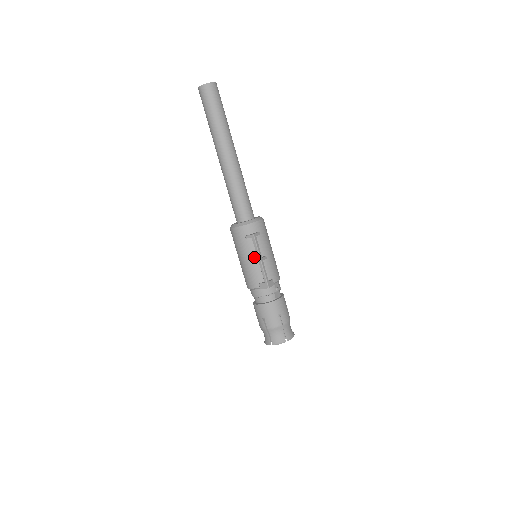
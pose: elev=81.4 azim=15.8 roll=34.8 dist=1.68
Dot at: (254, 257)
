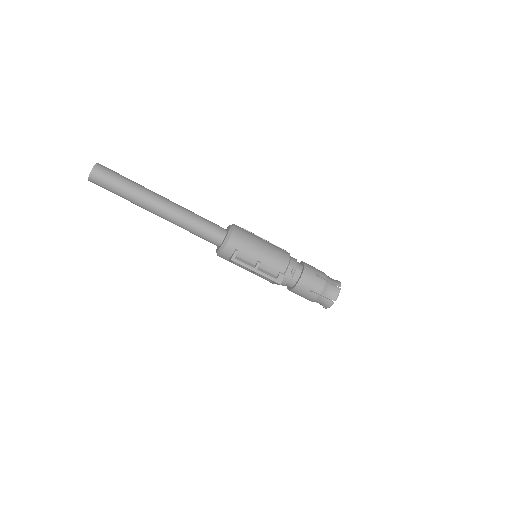
Dot at: occluded
